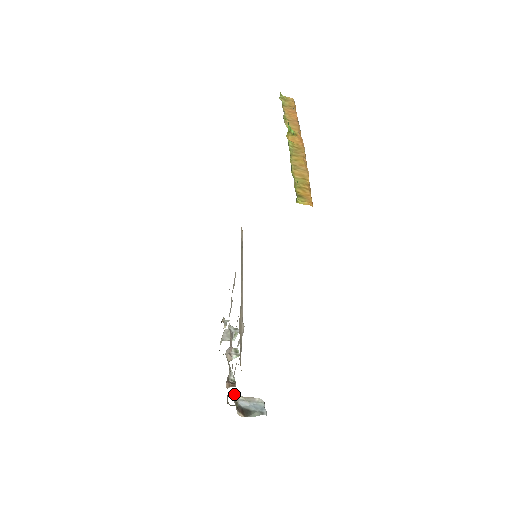
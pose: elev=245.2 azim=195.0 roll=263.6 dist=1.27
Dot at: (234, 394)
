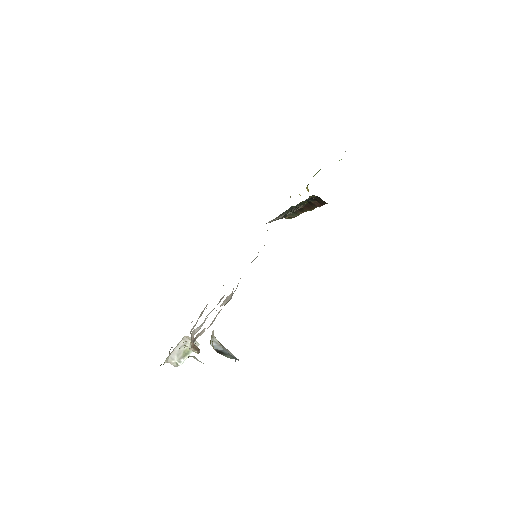
Dot at: occluded
